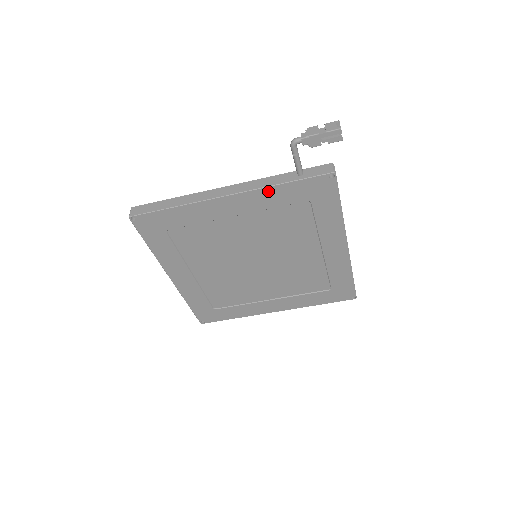
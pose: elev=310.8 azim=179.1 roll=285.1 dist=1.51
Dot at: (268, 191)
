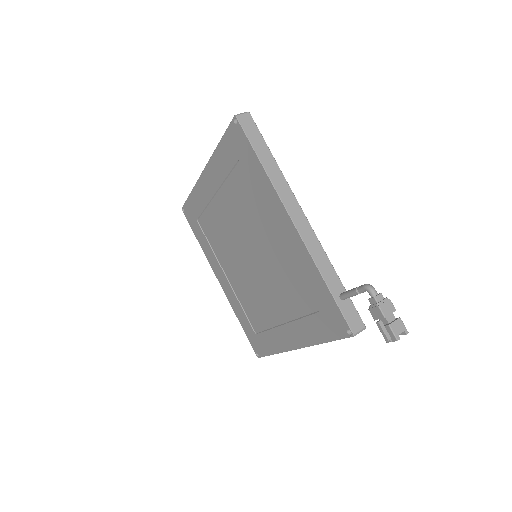
Dot at: (313, 266)
